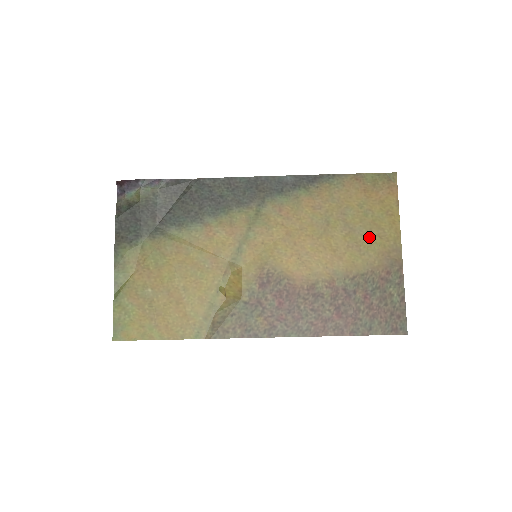
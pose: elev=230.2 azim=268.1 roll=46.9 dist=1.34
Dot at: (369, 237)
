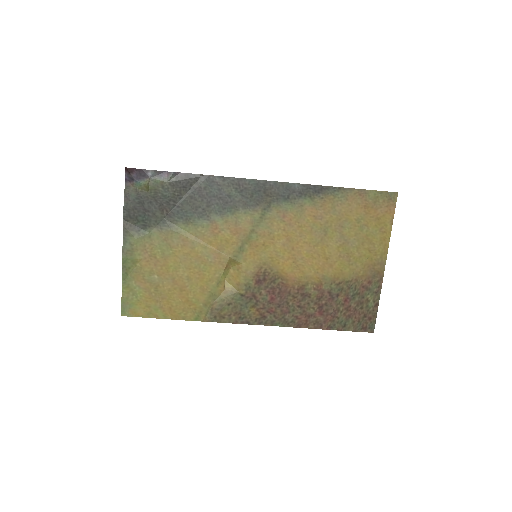
Dot at: (360, 250)
